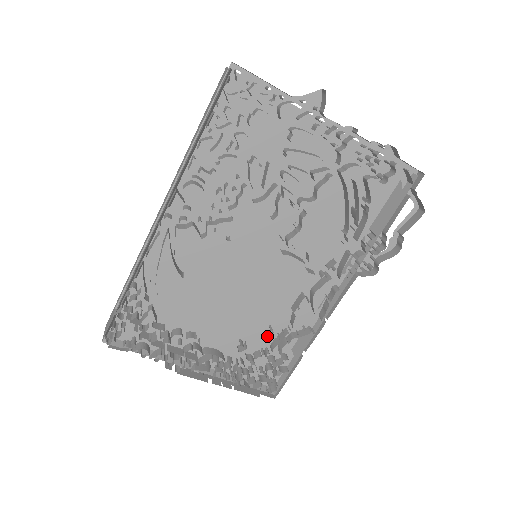
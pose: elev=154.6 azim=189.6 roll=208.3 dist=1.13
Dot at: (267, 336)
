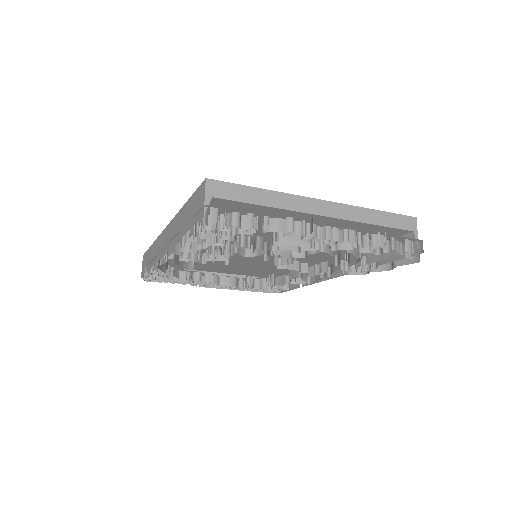
Dot at: occluded
